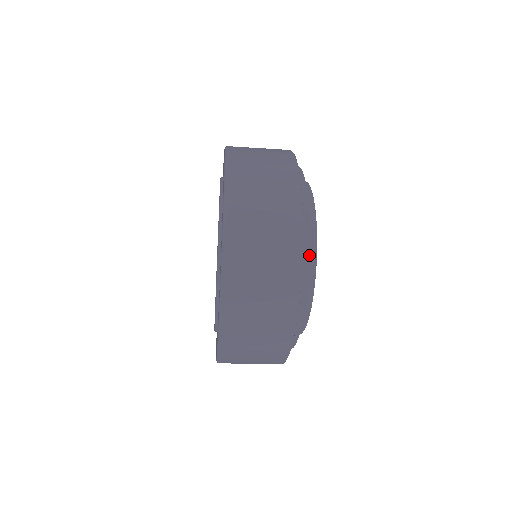
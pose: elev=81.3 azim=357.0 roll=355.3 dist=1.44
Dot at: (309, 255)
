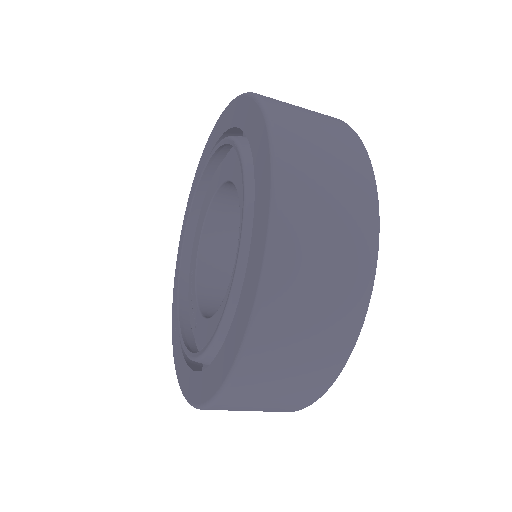
Dot at: occluded
